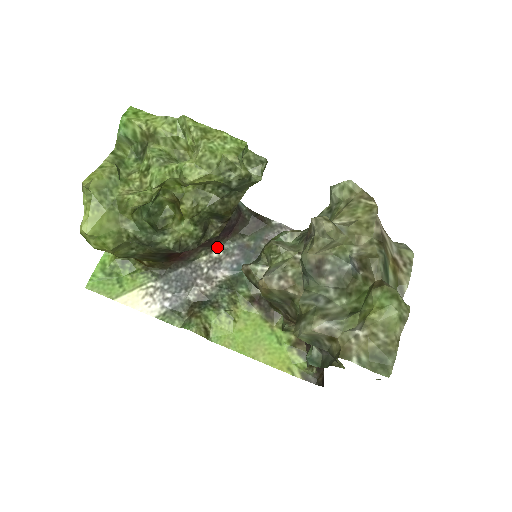
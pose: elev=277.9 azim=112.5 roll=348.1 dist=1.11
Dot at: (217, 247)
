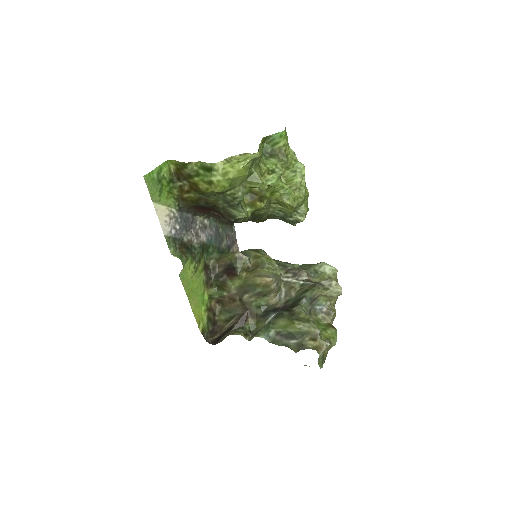
Dot at: (209, 218)
